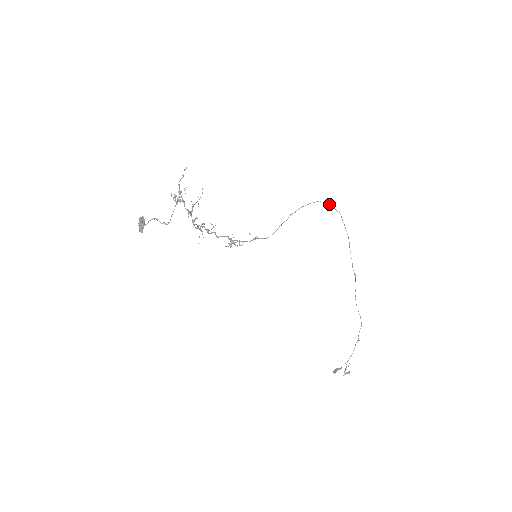
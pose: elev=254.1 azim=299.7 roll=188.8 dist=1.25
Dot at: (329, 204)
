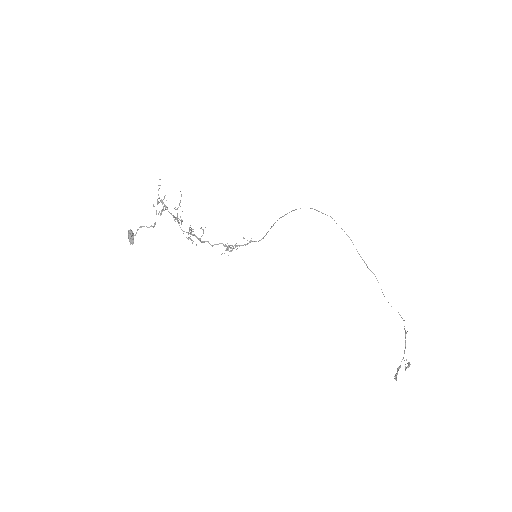
Dot at: (316, 210)
